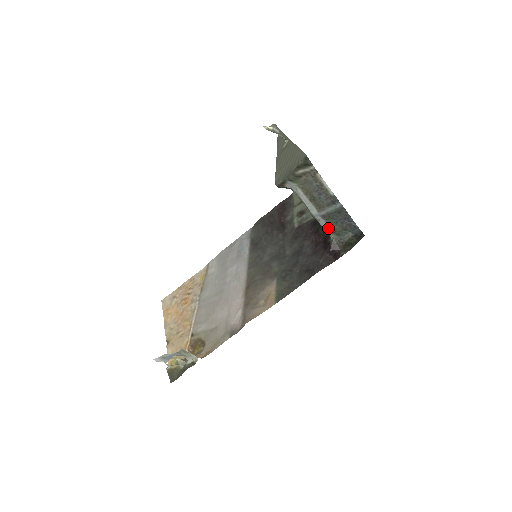
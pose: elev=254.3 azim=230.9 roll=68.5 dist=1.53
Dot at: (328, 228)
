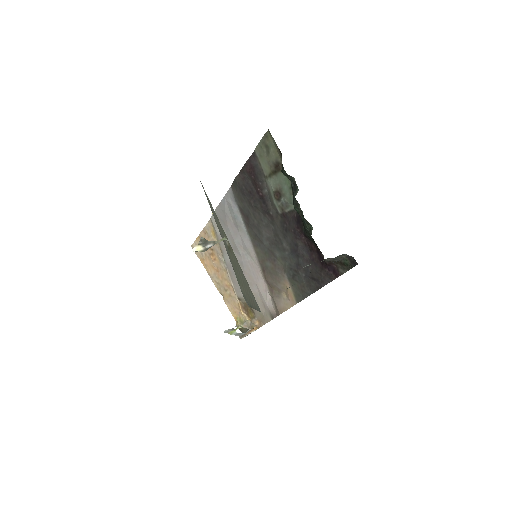
Dot at: occluded
